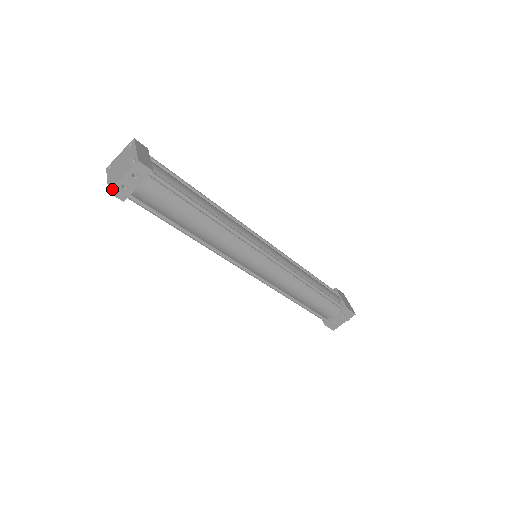
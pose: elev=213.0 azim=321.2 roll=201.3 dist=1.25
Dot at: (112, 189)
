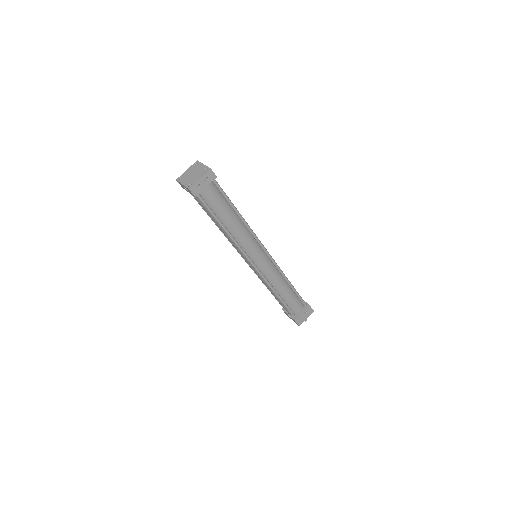
Dot at: (191, 187)
